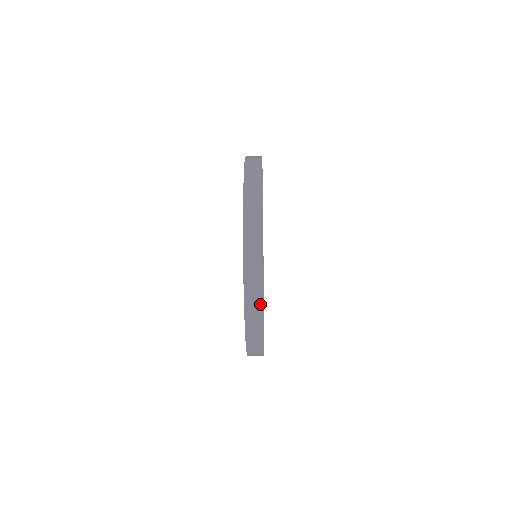
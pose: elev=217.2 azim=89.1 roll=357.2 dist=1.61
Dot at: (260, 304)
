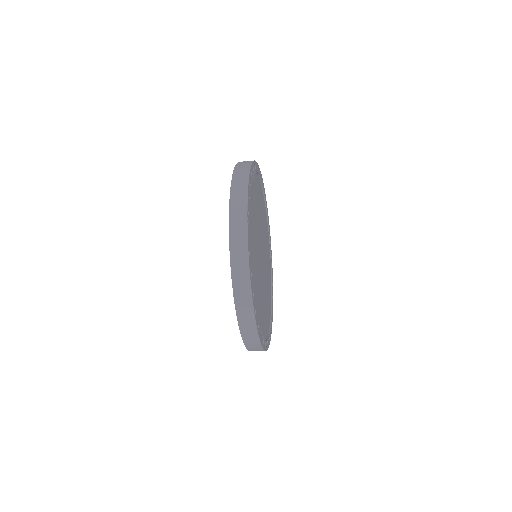
Dot at: (255, 334)
